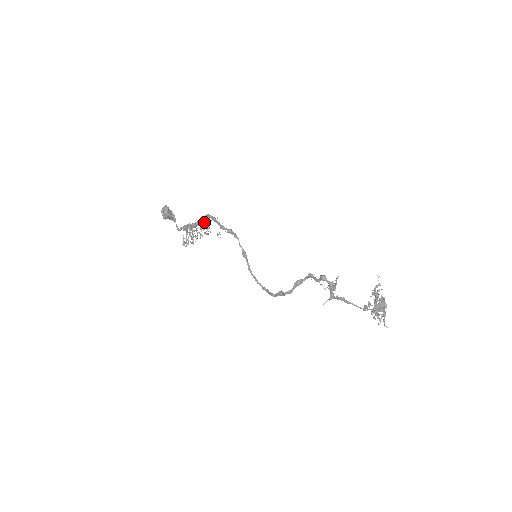
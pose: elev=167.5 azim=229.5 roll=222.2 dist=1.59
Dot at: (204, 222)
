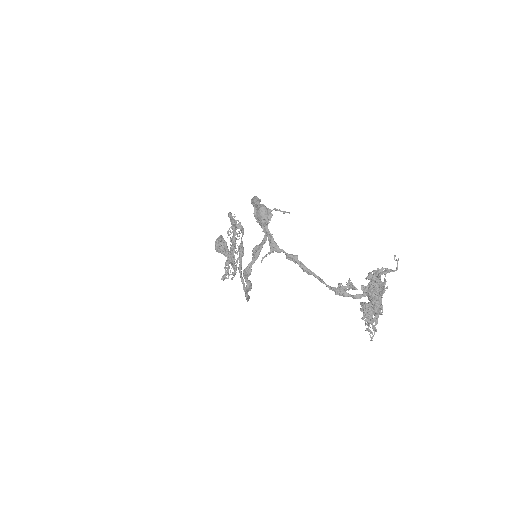
Dot at: (238, 239)
